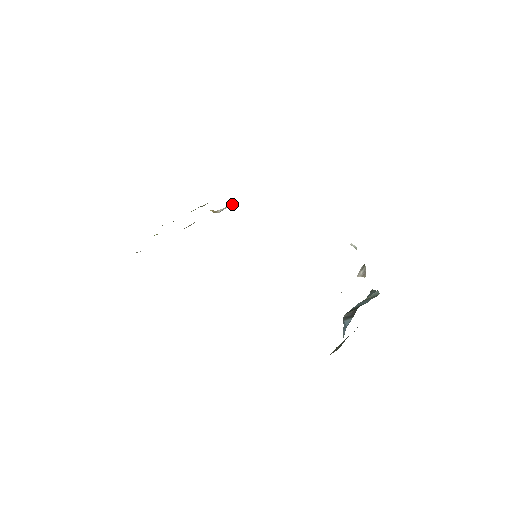
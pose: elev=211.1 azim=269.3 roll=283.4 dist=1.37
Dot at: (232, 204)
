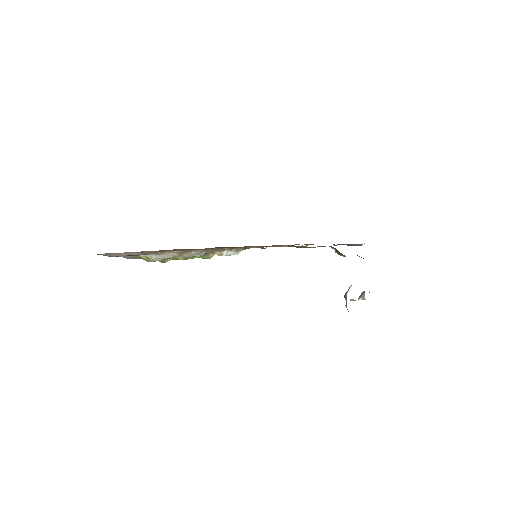
Dot at: (236, 253)
